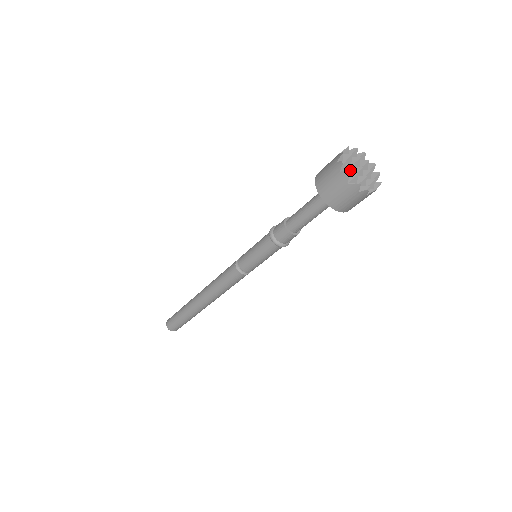
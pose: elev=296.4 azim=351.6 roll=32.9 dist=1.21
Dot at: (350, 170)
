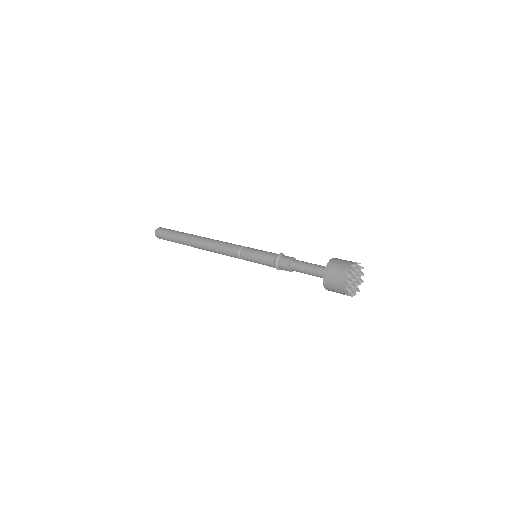
Dot at: (353, 272)
